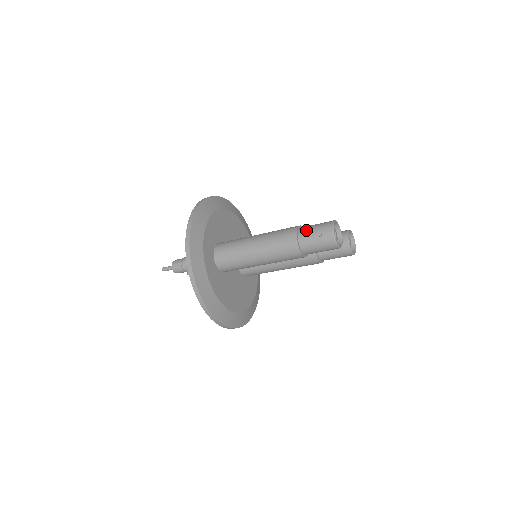
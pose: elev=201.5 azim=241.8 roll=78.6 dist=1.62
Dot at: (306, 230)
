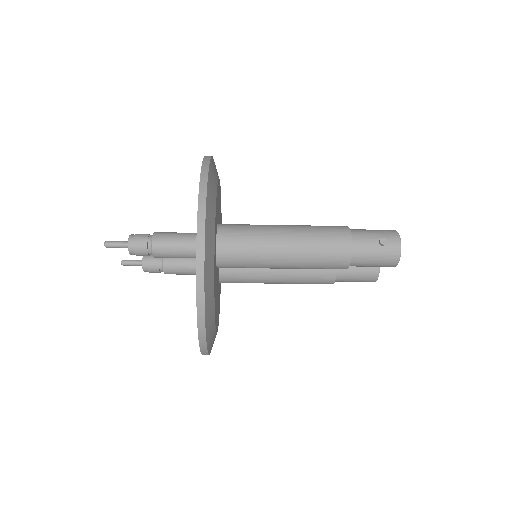
Dot at: (362, 233)
